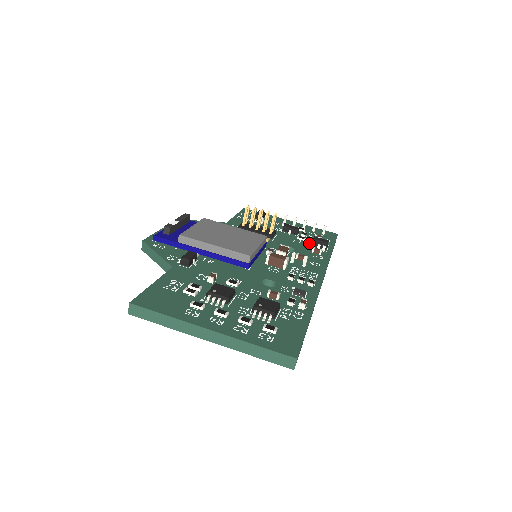
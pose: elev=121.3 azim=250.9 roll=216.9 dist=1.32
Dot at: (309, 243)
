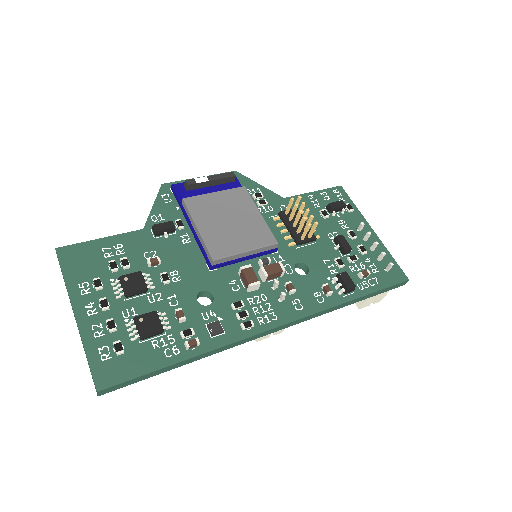
Dot at: occluded
